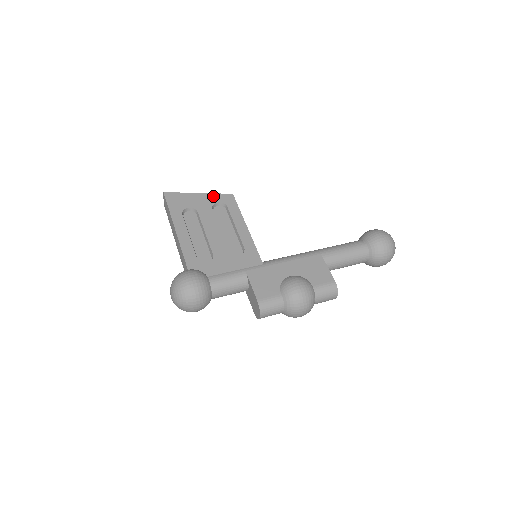
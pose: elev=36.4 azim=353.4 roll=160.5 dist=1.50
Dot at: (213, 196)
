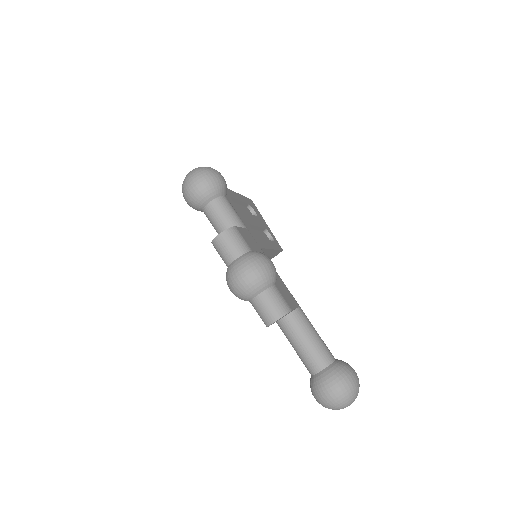
Dot at: (272, 234)
